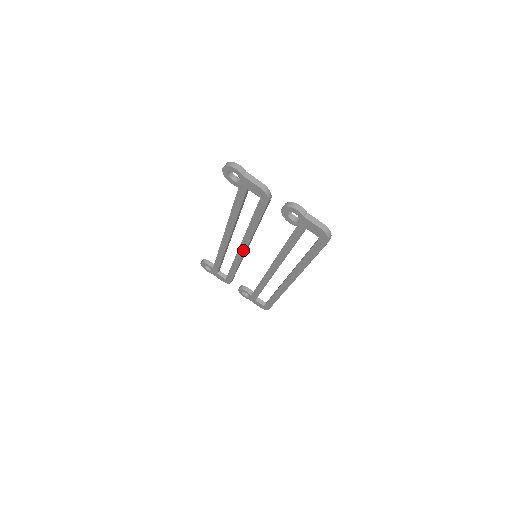
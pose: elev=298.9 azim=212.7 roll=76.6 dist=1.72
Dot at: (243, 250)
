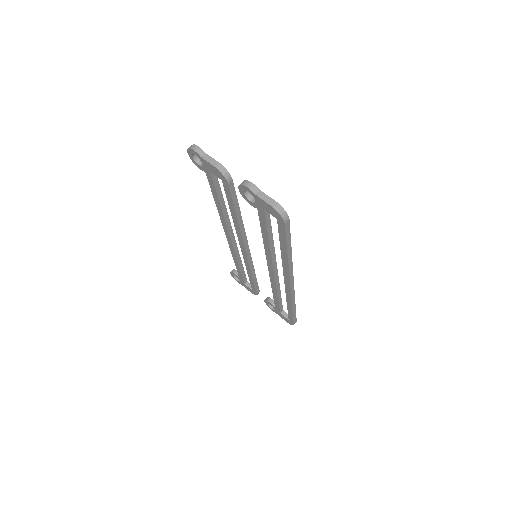
Dot at: (244, 250)
